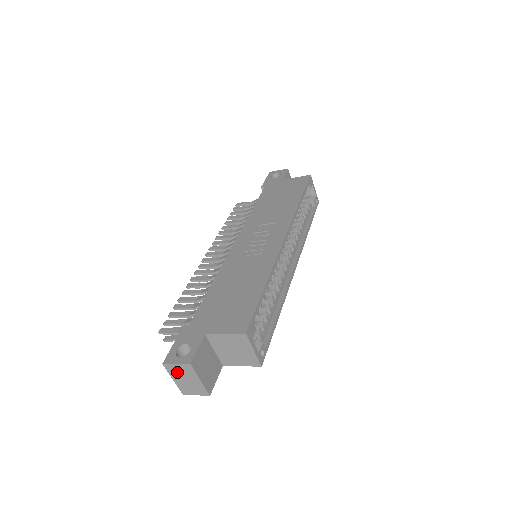
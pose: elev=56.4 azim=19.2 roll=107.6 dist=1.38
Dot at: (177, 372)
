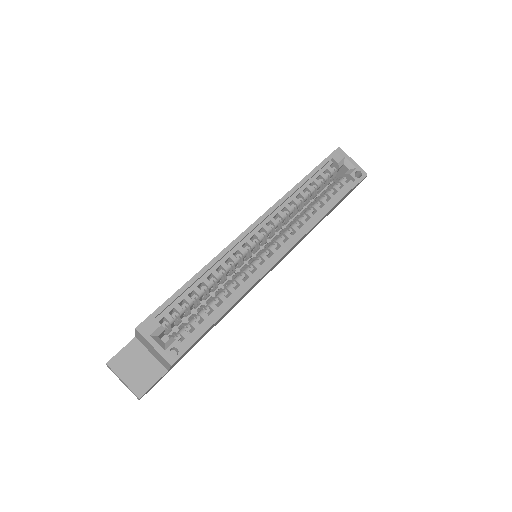
Dot at: (115, 374)
